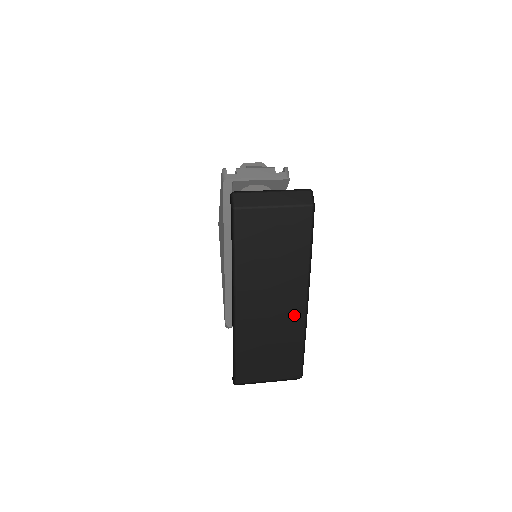
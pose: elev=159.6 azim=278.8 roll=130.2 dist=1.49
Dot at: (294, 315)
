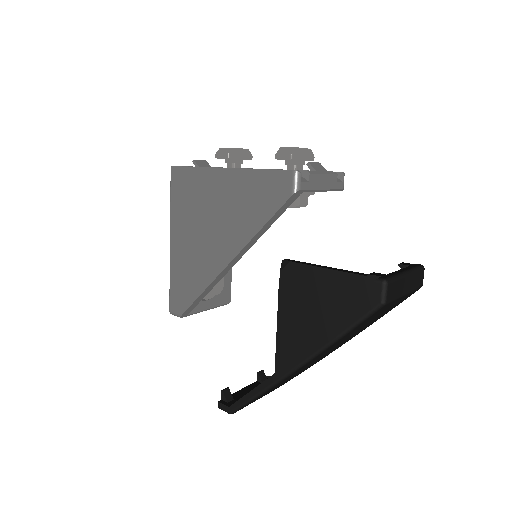
Dot at: (323, 357)
